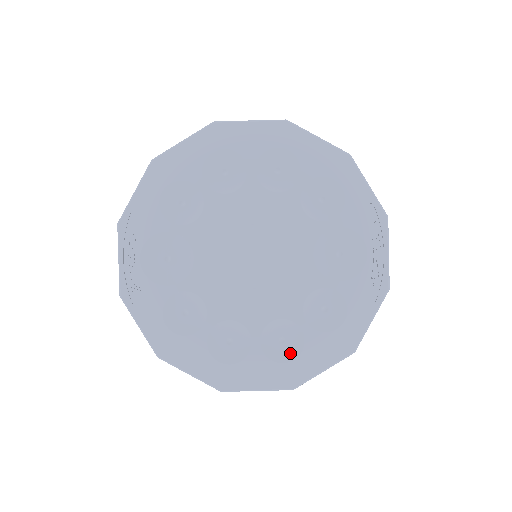
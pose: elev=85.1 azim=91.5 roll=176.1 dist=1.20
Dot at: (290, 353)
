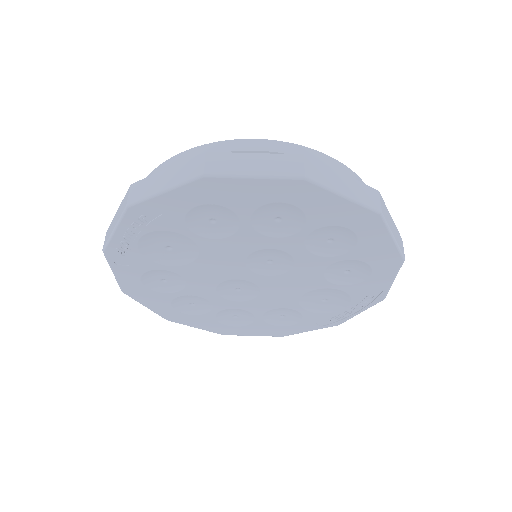
Dot at: (236, 323)
